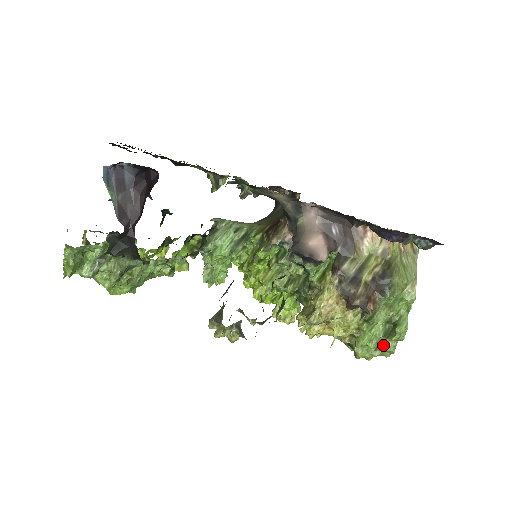
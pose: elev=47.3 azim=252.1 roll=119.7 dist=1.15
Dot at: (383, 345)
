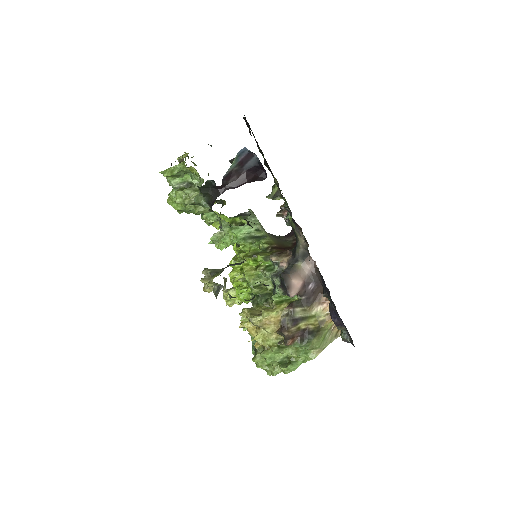
Dot at: (273, 367)
